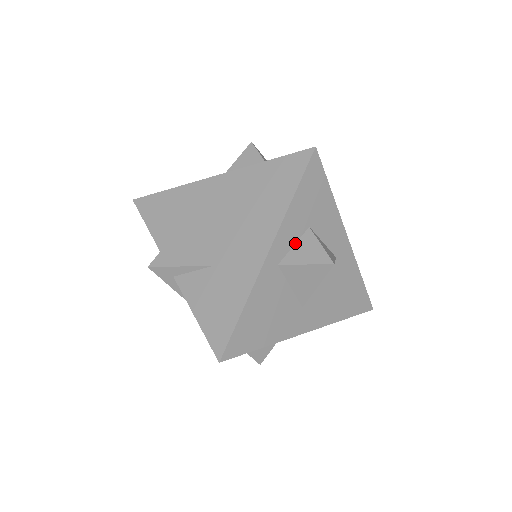
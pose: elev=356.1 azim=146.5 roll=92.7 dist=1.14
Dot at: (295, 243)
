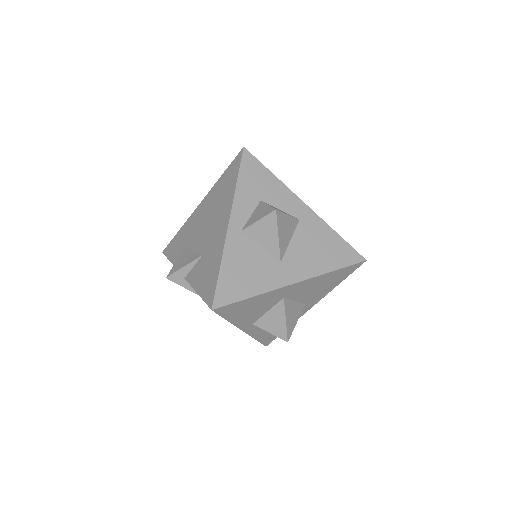
Dot at: (252, 213)
